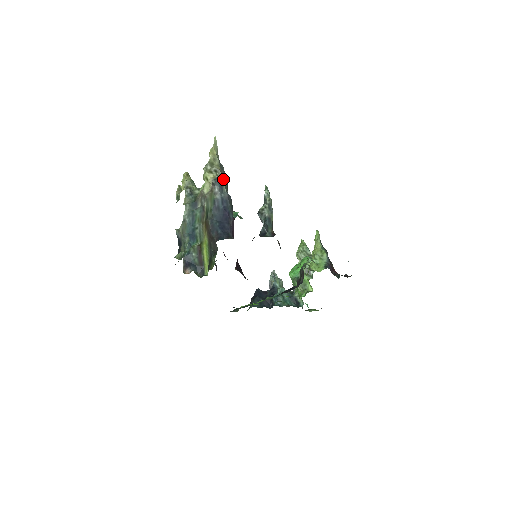
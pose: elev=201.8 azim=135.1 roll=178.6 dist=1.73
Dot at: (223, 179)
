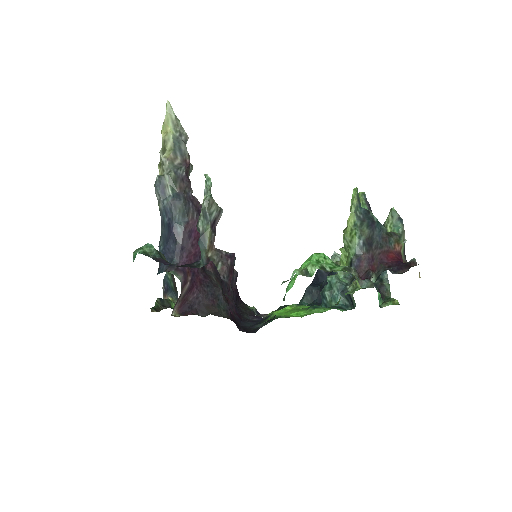
Dot at: (165, 176)
